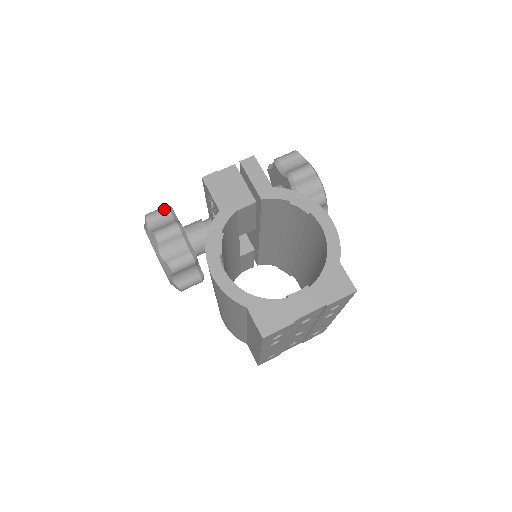
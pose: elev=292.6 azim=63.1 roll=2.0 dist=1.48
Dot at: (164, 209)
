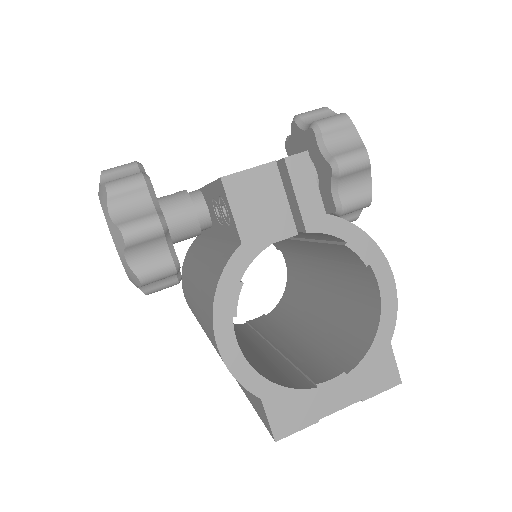
Dot at: (137, 182)
